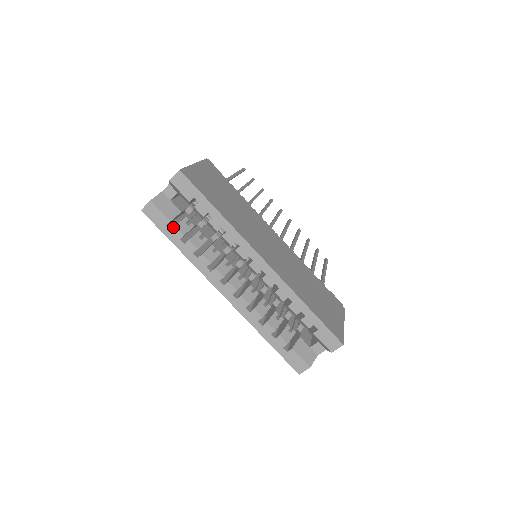
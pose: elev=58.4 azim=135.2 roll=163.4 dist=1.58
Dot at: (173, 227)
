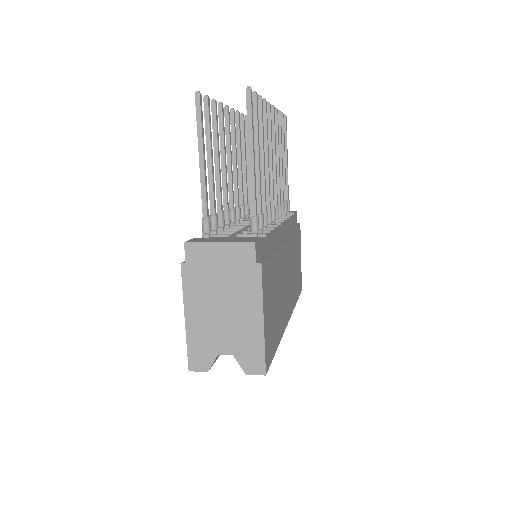
Dot at: occluded
